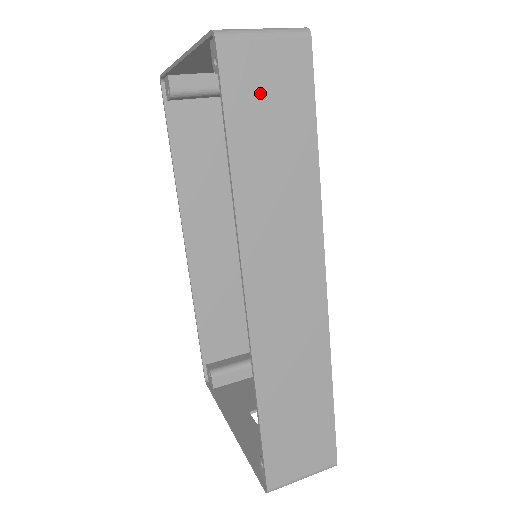
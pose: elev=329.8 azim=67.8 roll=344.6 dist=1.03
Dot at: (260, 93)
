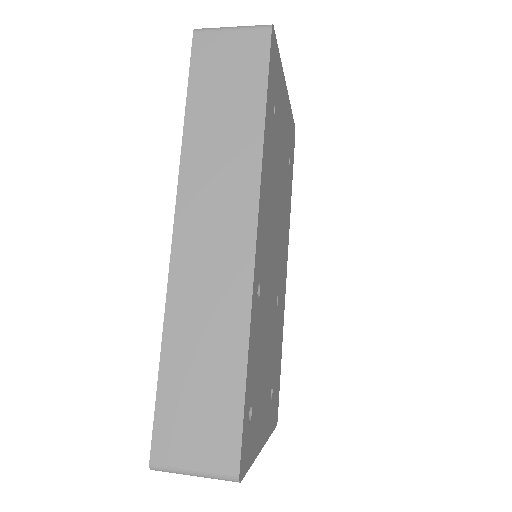
Dot at: (220, 68)
